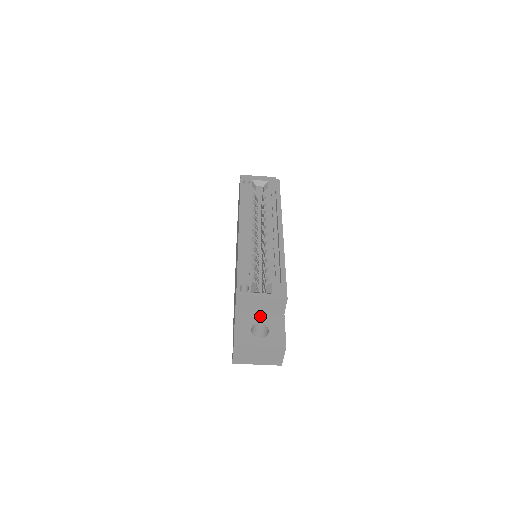
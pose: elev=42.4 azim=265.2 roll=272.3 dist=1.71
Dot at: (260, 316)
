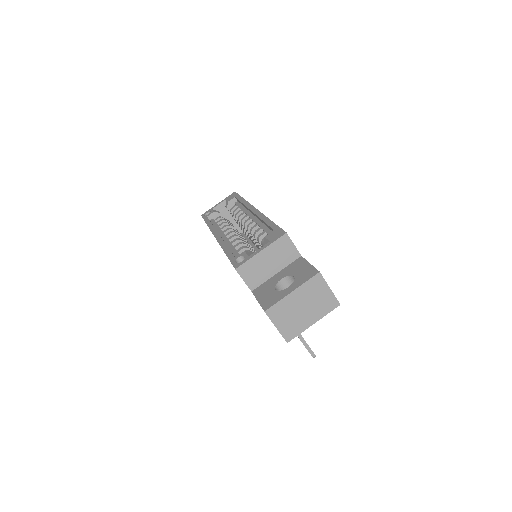
Dot at: (278, 275)
